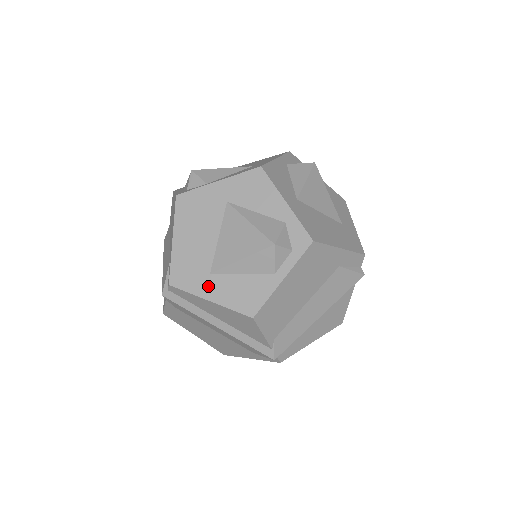
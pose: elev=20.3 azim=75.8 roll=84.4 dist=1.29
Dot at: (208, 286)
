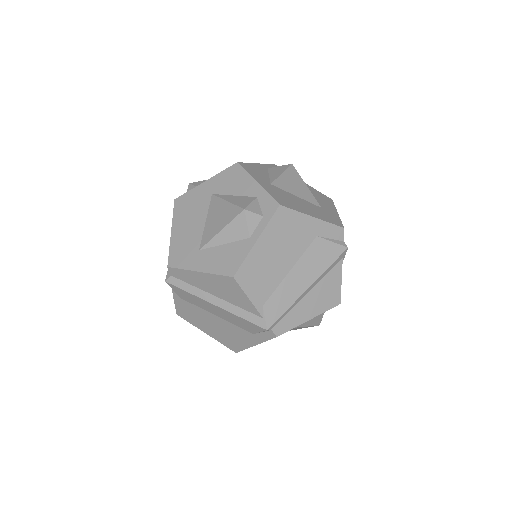
Dot at: (197, 260)
